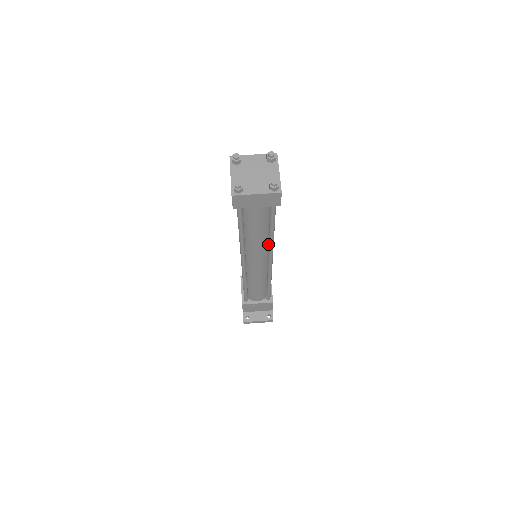
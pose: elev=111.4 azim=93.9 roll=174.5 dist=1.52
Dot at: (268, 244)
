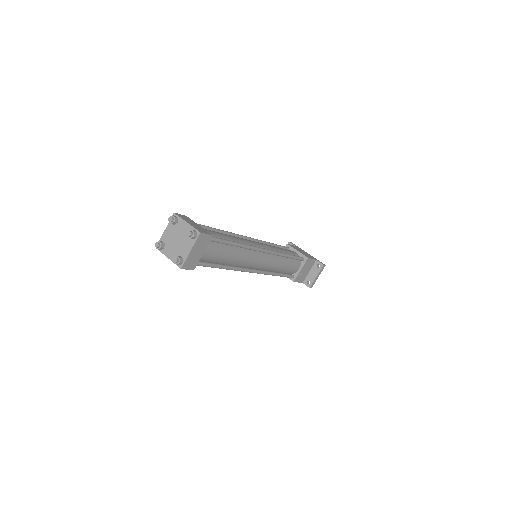
Dot at: occluded
